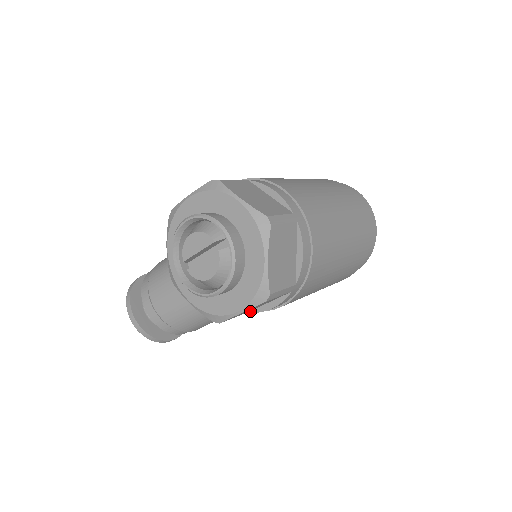
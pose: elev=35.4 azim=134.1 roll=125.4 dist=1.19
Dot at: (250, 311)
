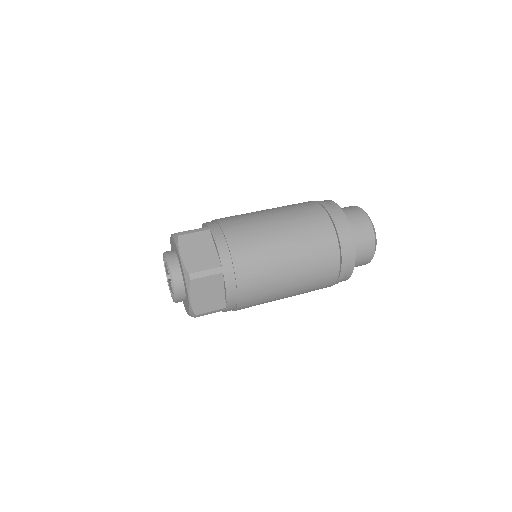
Dot at: occluded
